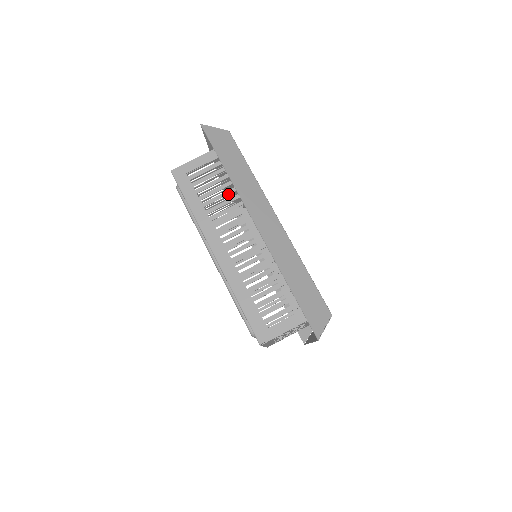
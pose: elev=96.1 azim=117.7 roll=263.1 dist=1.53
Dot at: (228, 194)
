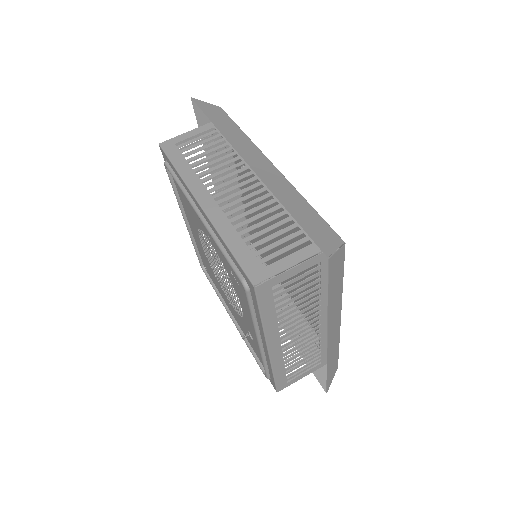
Dot at: (218, 155)
